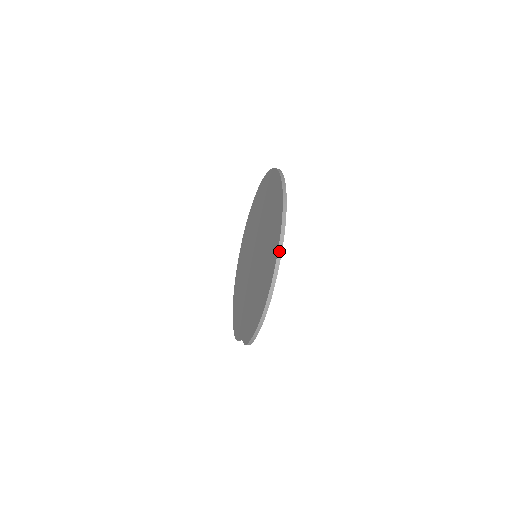
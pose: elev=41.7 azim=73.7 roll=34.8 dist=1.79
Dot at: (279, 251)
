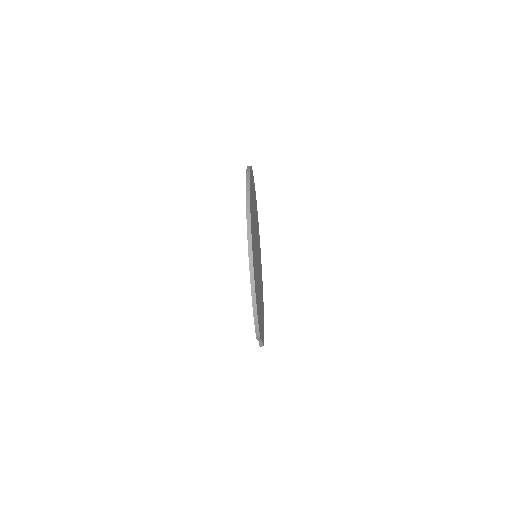
Dot at: (248, 224)
